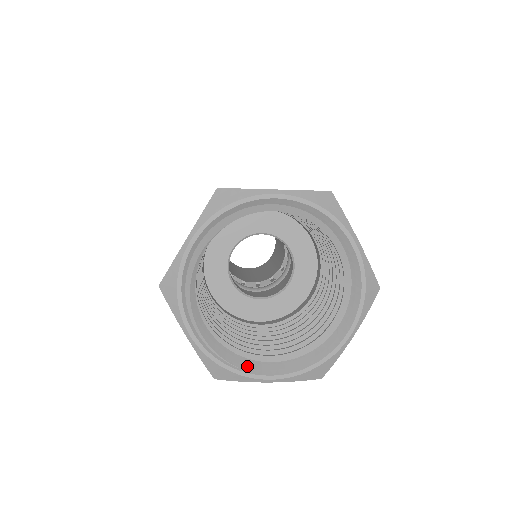
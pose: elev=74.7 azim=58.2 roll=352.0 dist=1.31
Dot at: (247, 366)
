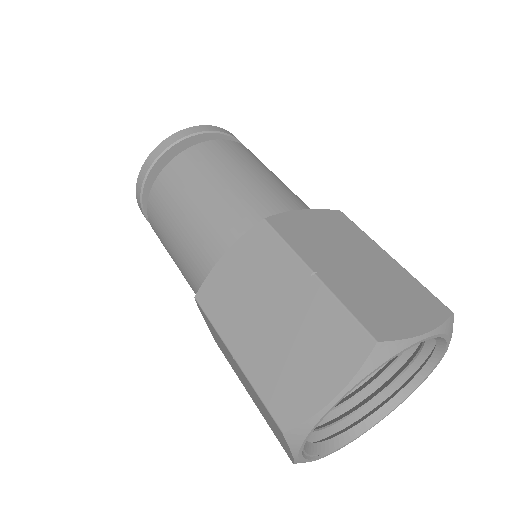
Dot at: (325, 449)
